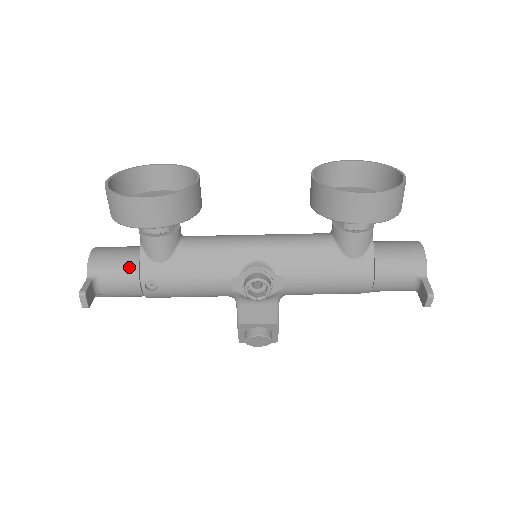
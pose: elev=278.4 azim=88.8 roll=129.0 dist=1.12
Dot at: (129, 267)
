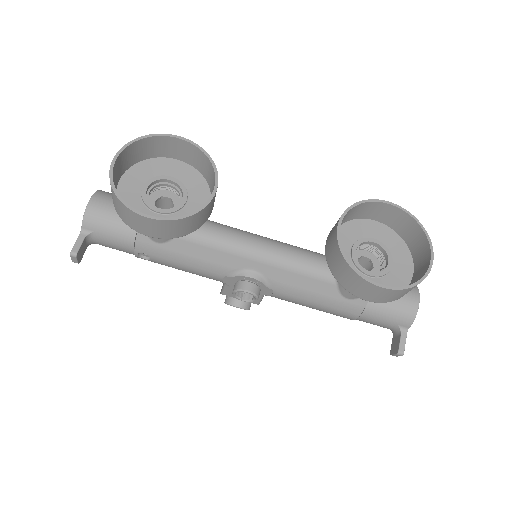
Dot at: (125, 235)
